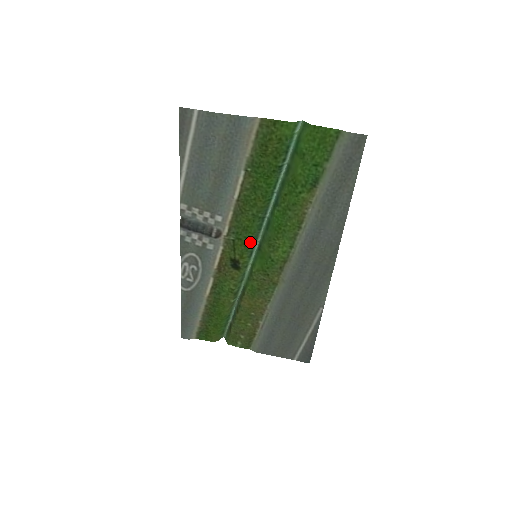
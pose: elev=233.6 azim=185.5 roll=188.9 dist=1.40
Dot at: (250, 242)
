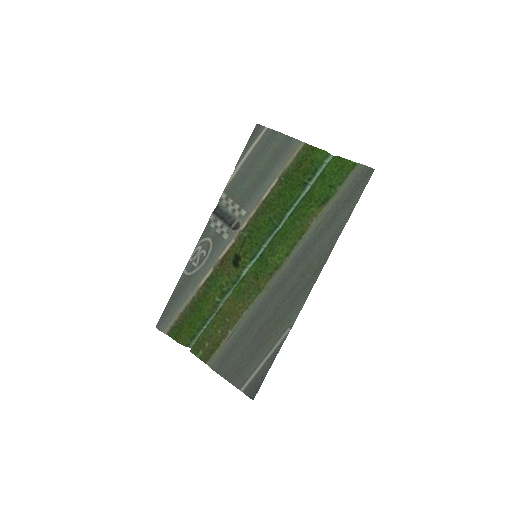
Dot at: (257, 243)
